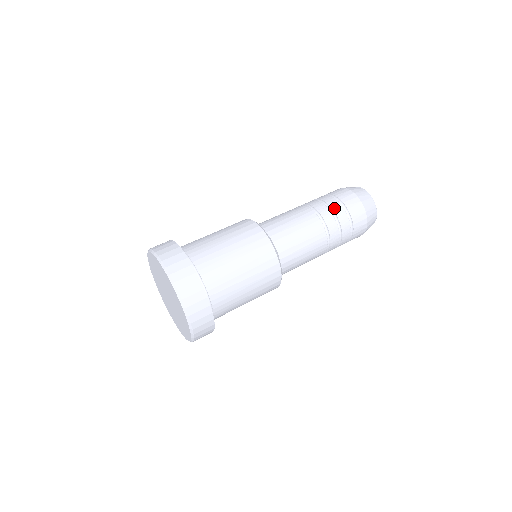
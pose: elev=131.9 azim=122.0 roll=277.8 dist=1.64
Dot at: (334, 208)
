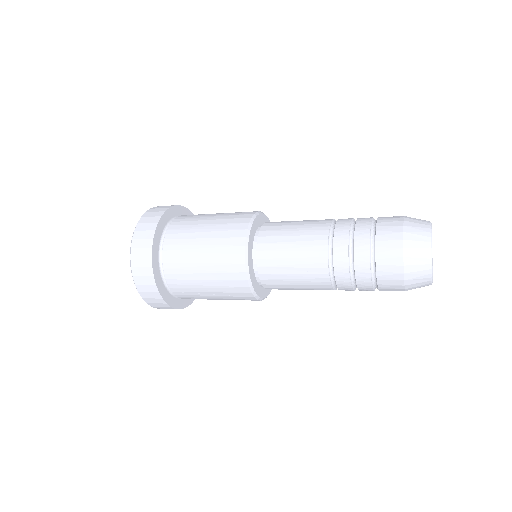
Dot at: (360, 219)
